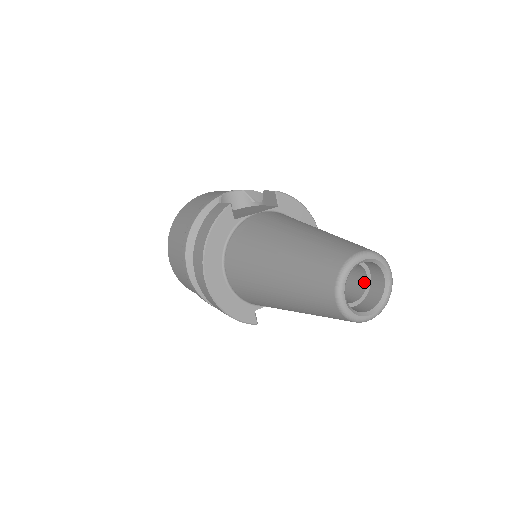
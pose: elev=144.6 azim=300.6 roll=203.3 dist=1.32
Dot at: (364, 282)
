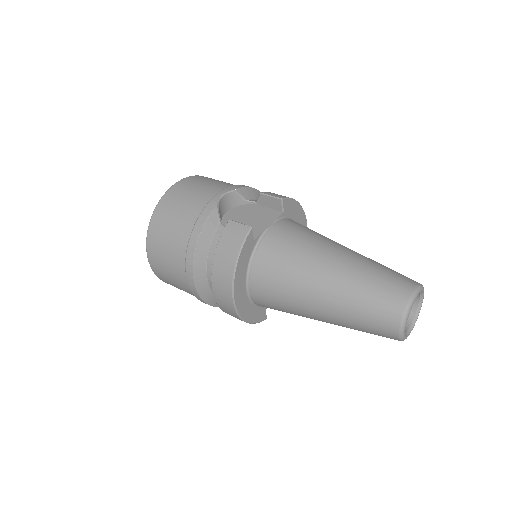
Dot at: occluded
